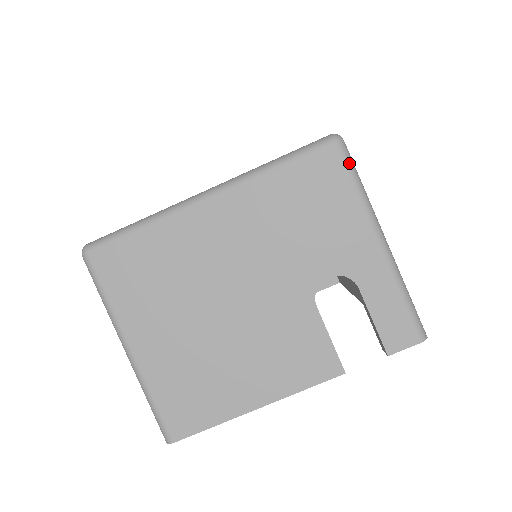
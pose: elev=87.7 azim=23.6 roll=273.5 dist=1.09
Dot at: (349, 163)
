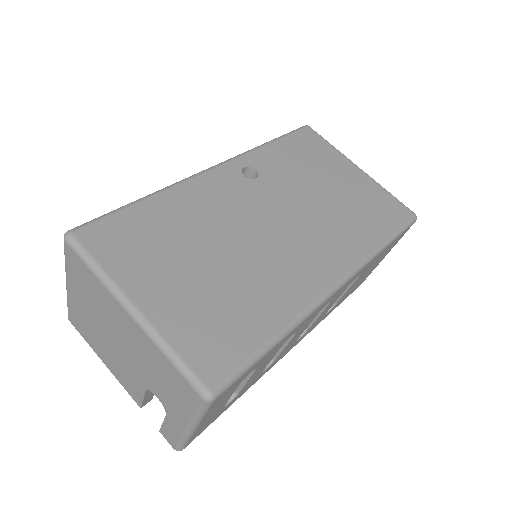
Dot at: (202, 408)
